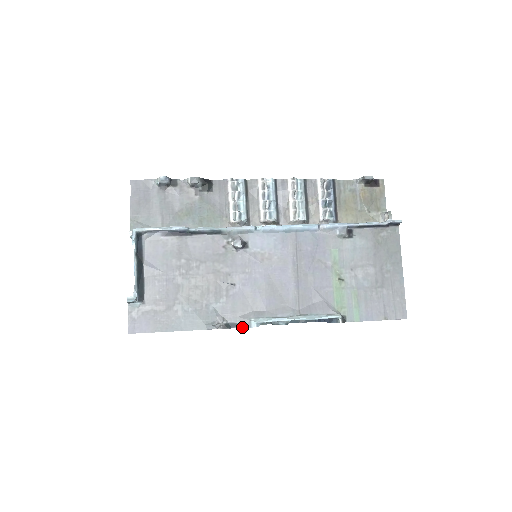
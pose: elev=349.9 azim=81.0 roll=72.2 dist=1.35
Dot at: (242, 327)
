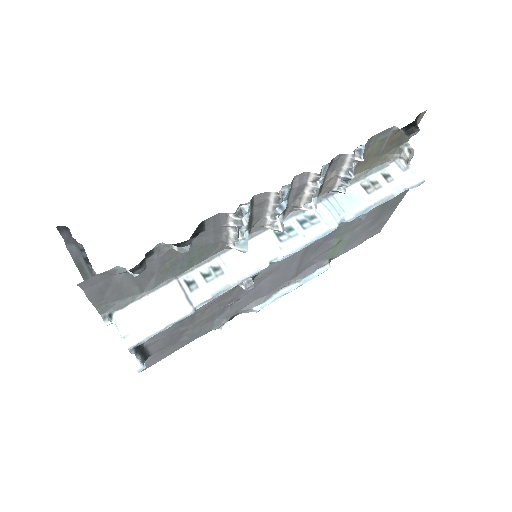
Dot at: occluded
